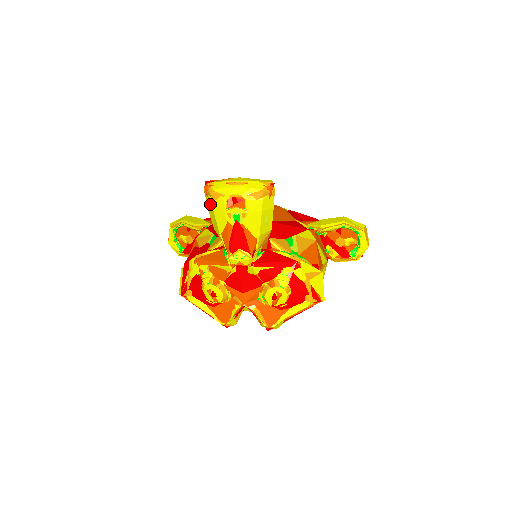
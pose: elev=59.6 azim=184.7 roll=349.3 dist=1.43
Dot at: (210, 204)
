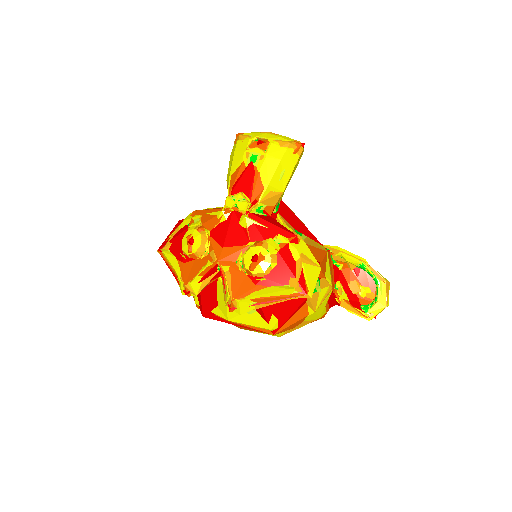
Dot at: (234, 147)
